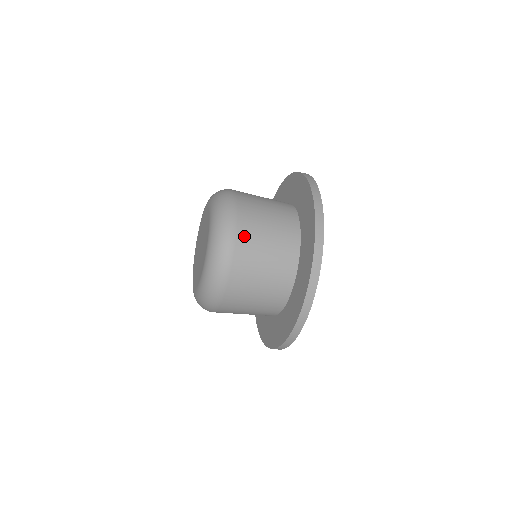
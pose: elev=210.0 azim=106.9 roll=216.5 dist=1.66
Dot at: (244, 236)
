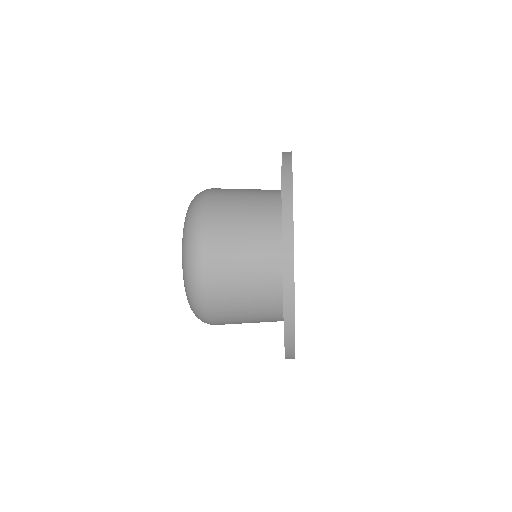
Dot at: (213, 241)
